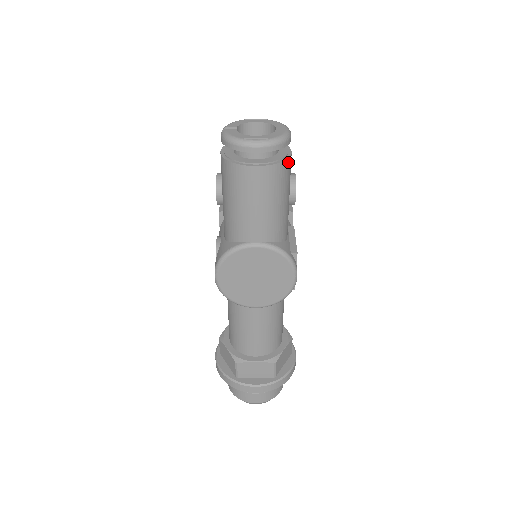
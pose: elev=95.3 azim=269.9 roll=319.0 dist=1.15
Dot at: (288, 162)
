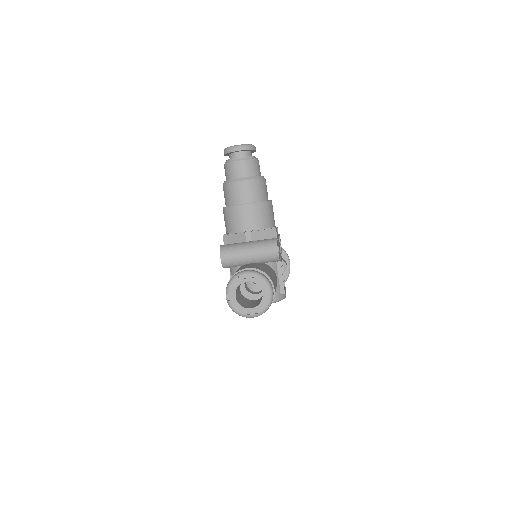
Dot at: (273, 299)
